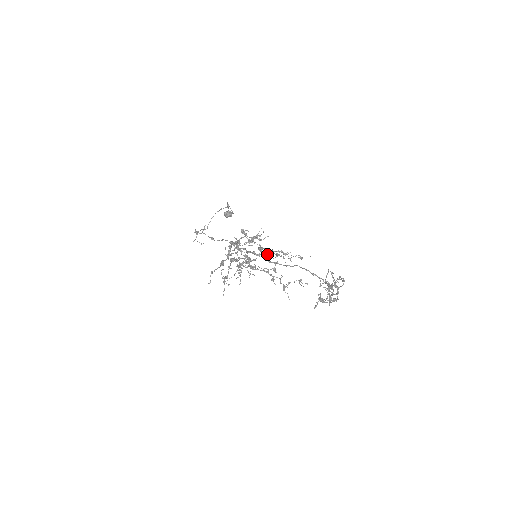
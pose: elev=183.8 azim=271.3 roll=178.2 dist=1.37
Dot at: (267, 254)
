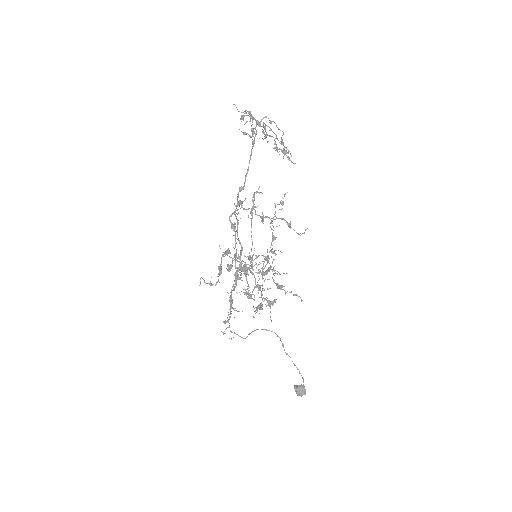
Dot at: occluded
